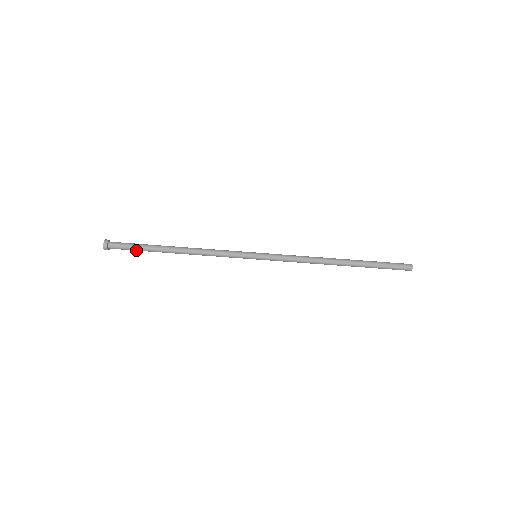
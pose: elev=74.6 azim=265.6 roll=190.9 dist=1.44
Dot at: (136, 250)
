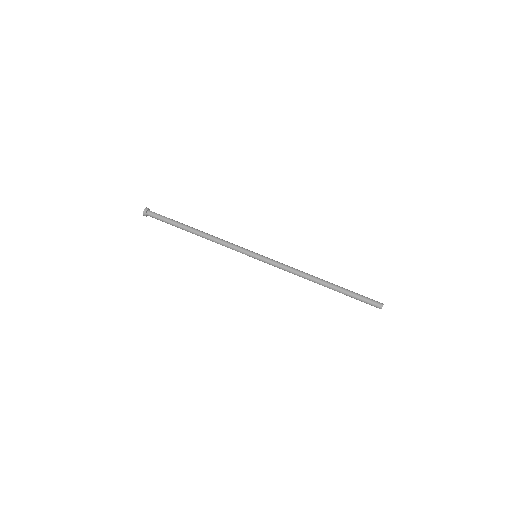
Dot at: (166, 222)
